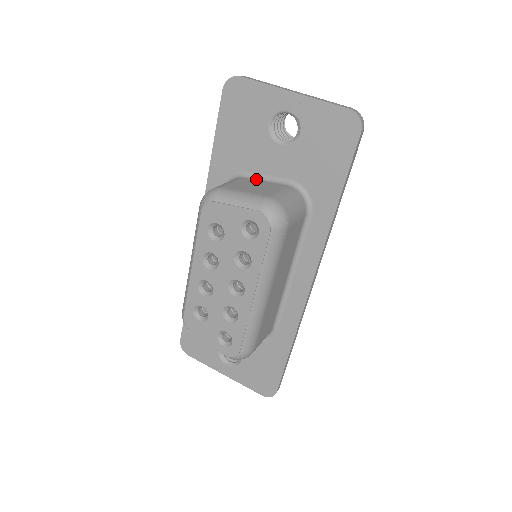
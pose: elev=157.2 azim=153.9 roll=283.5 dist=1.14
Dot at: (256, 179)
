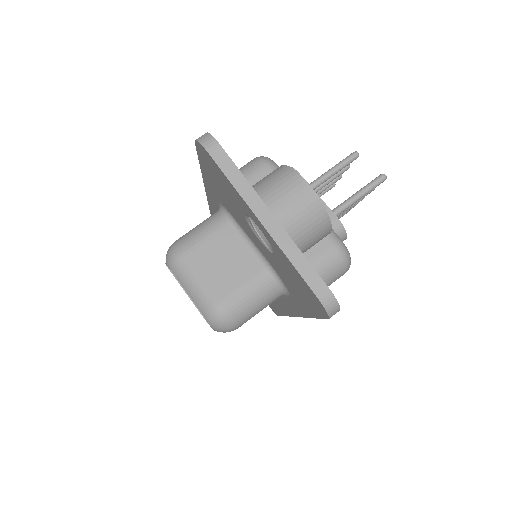
Dot at: (239, 235)
